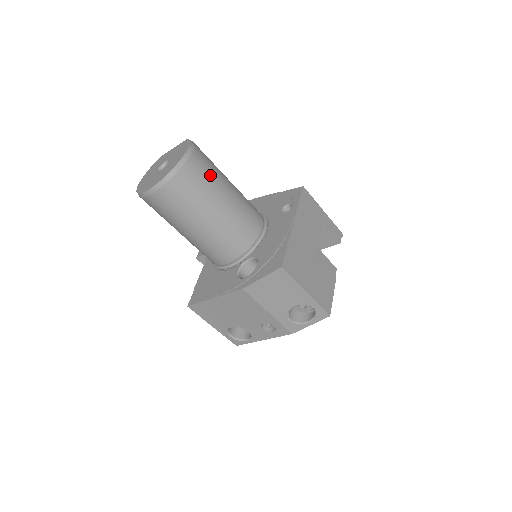
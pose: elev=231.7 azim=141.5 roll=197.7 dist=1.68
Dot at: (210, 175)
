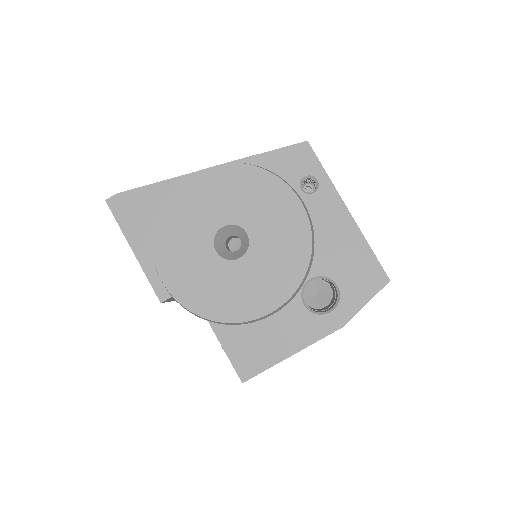
Dot at: occluded
